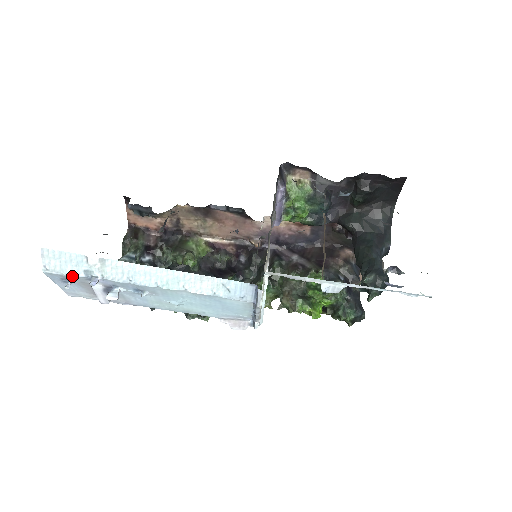
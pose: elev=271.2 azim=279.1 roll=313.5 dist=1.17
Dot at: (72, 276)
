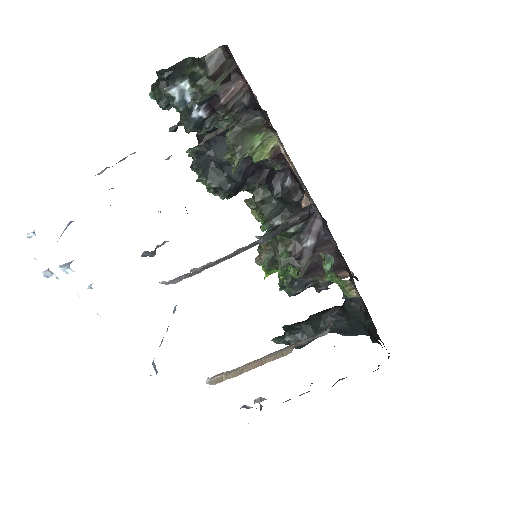
Dot at: occluded
